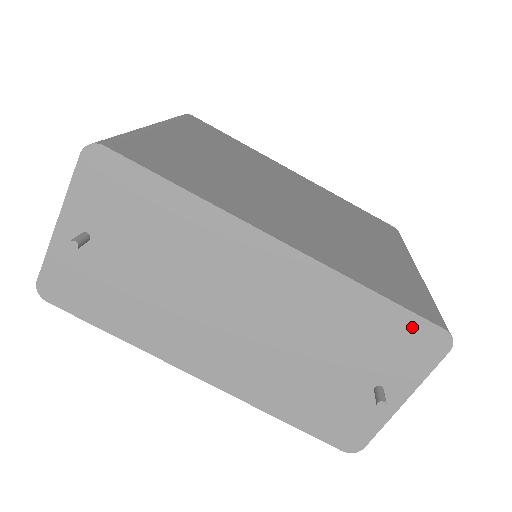
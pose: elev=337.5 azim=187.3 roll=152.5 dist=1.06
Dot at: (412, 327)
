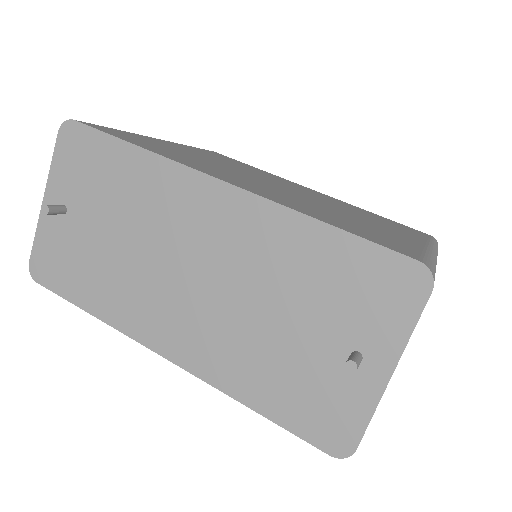
Dot at: (377, 263)
